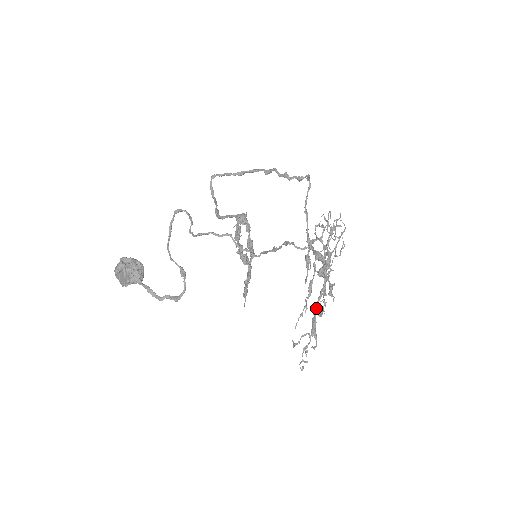
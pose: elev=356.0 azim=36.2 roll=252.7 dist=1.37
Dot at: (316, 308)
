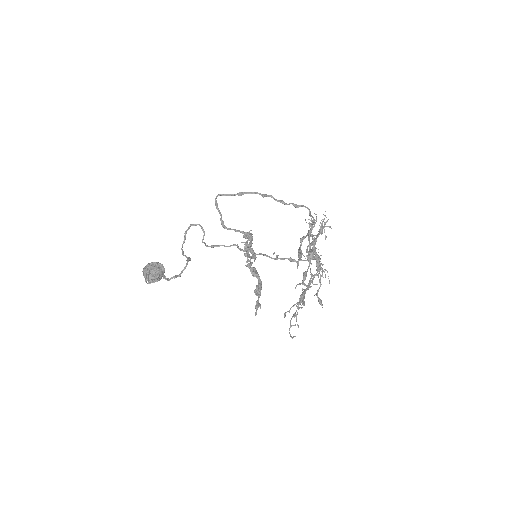
Dot at: occluded
